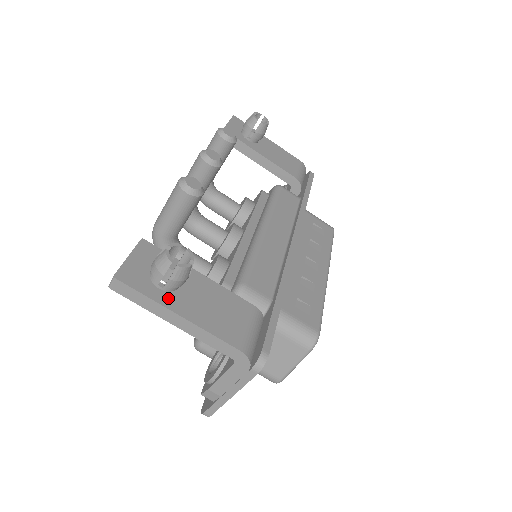
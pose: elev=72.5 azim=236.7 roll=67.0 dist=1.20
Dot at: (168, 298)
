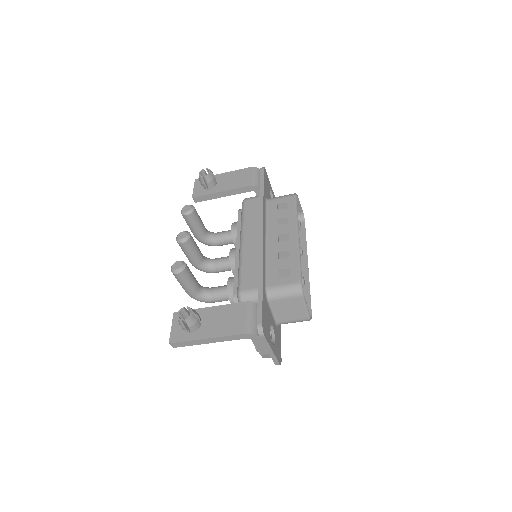
Dot at: (198, 334)
